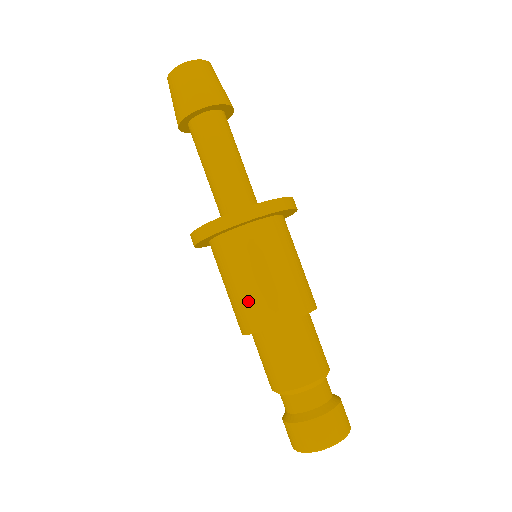
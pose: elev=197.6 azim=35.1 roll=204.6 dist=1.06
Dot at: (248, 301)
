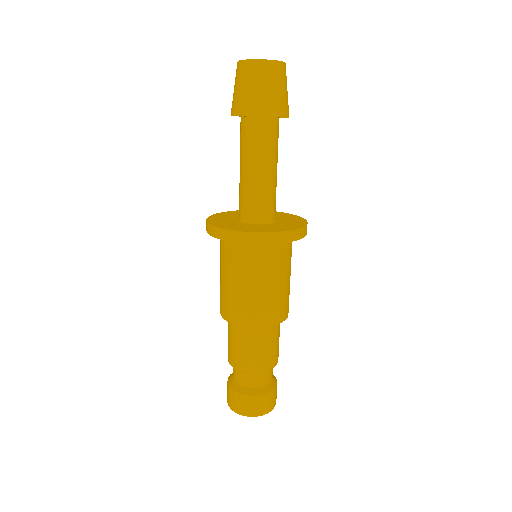
Dot at: (268, 301)
